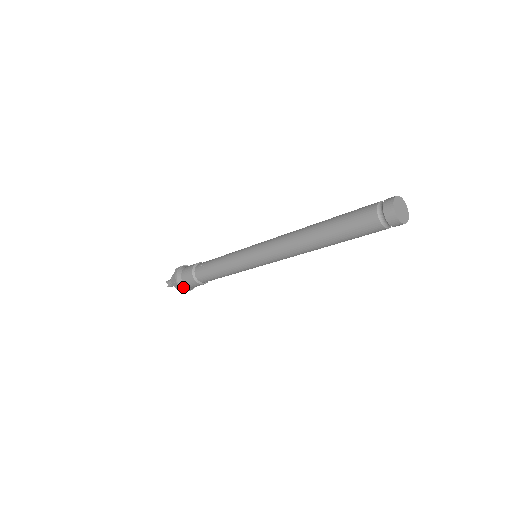
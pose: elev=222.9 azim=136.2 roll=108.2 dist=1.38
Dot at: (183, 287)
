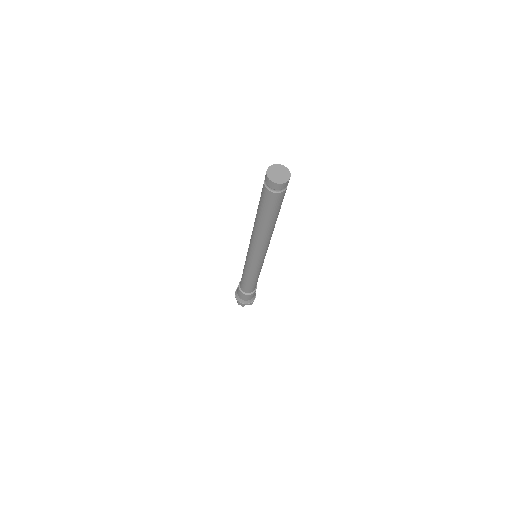
Dot at: (245, 303)
